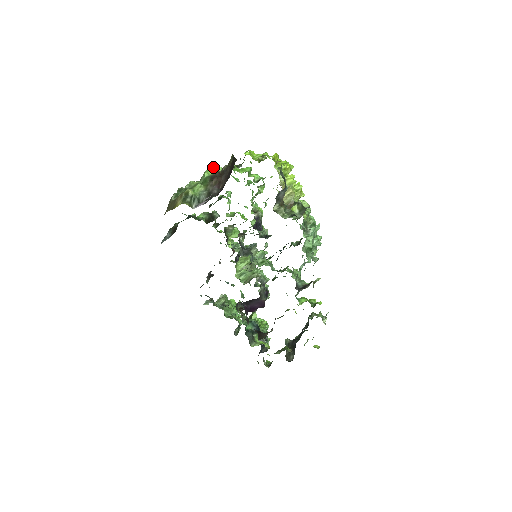
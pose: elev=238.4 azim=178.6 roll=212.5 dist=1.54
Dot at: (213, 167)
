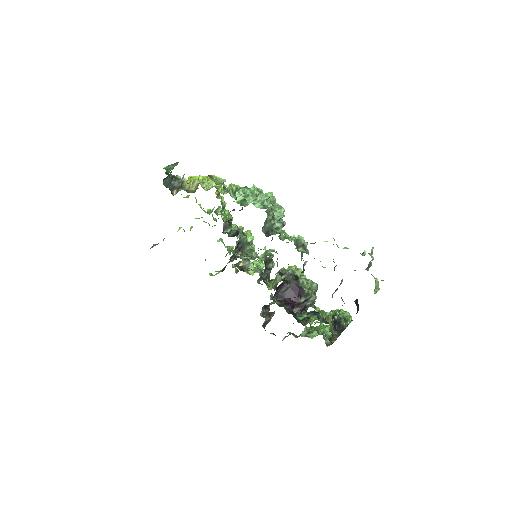
Dot at: (179, 228)
